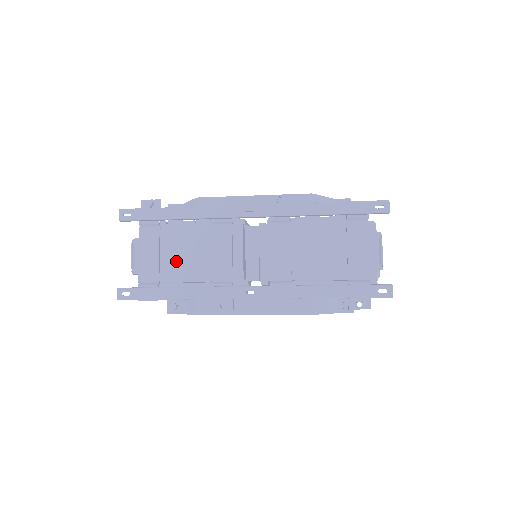
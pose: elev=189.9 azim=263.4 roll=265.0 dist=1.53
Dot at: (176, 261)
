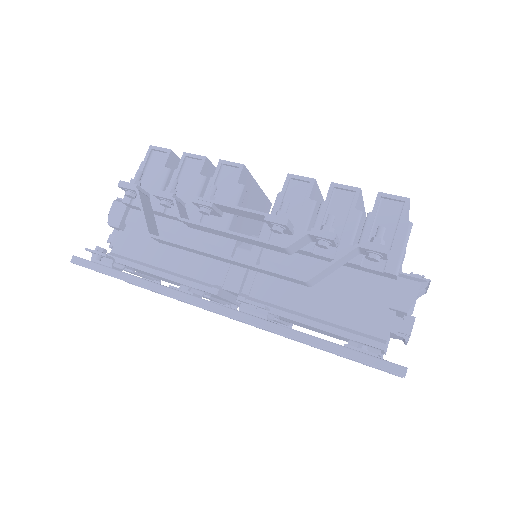
Dot at: (164, 280)
